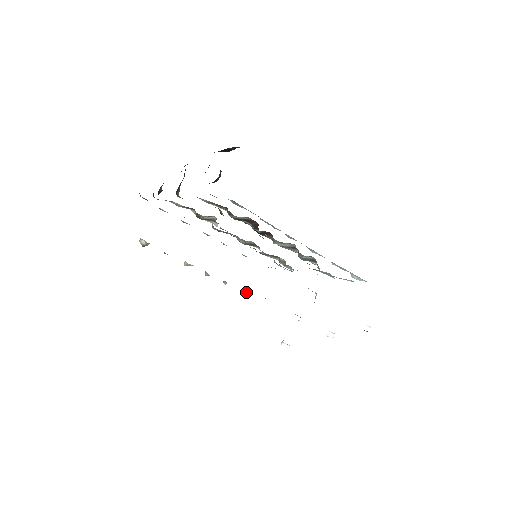
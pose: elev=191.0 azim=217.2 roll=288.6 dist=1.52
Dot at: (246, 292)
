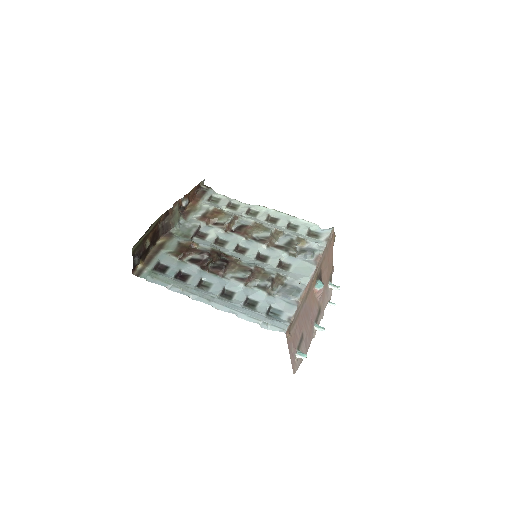
Dot at: occluded
